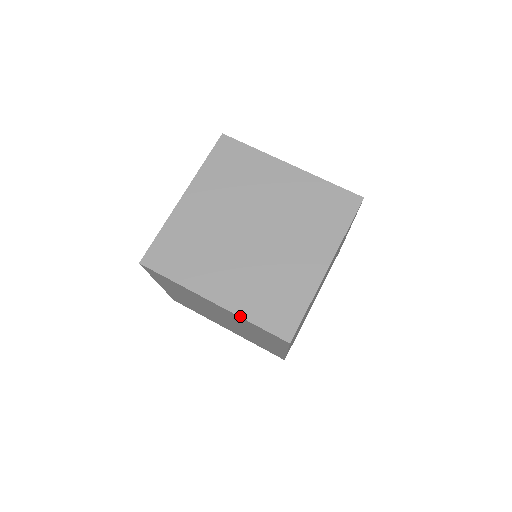
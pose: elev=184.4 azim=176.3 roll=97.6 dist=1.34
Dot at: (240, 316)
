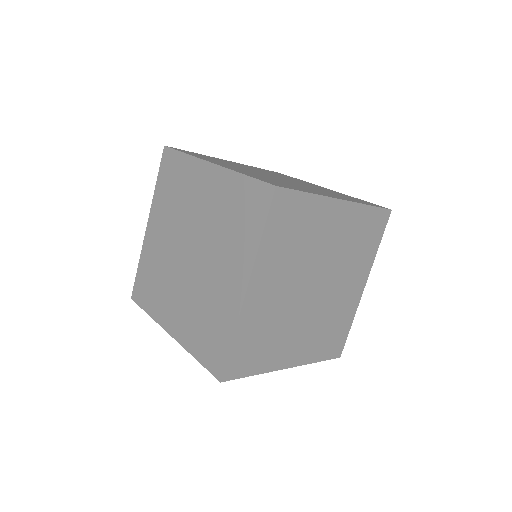
Dot at: (234, 170)
